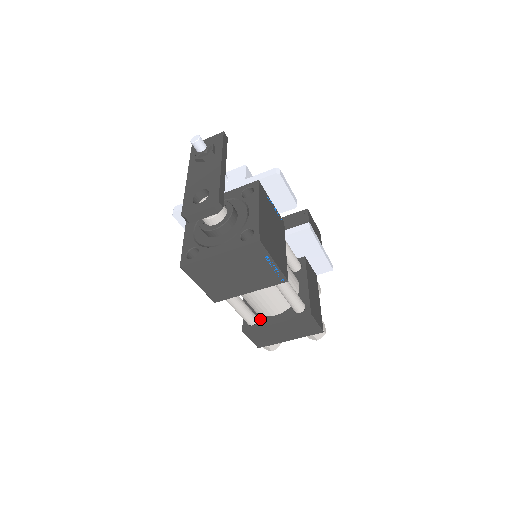
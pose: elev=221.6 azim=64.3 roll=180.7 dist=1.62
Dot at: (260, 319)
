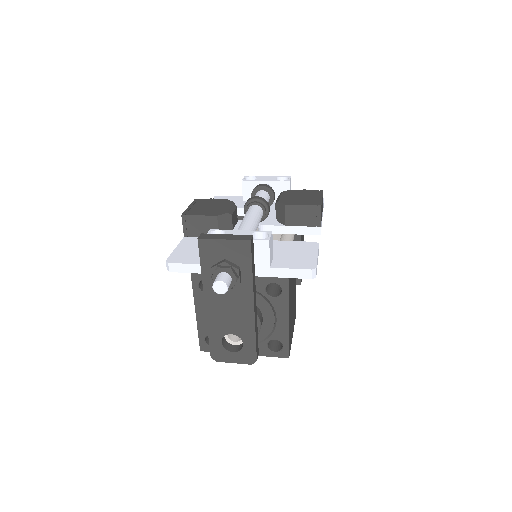
Dot at: occluded
